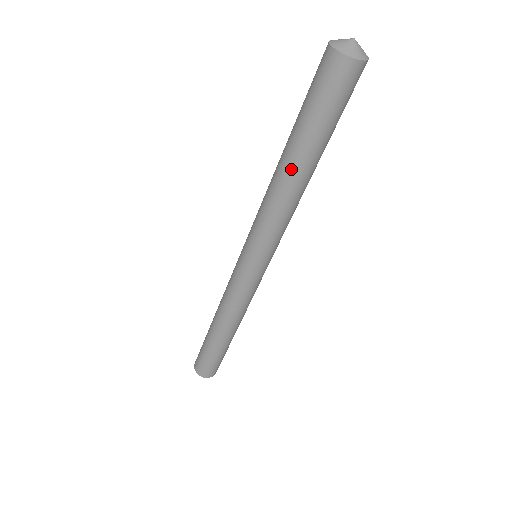
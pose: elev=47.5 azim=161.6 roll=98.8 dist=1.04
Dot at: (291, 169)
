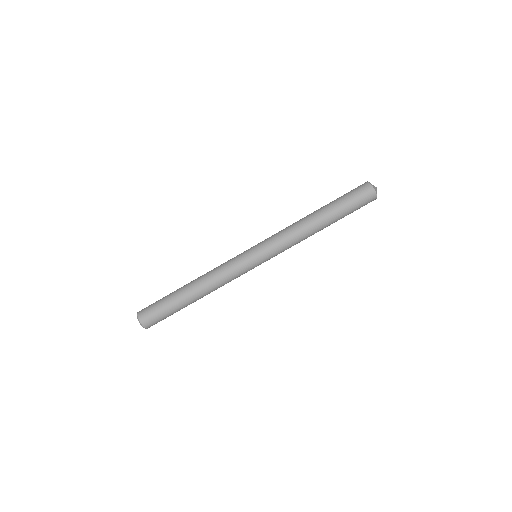
Dot at: (317, 217)
